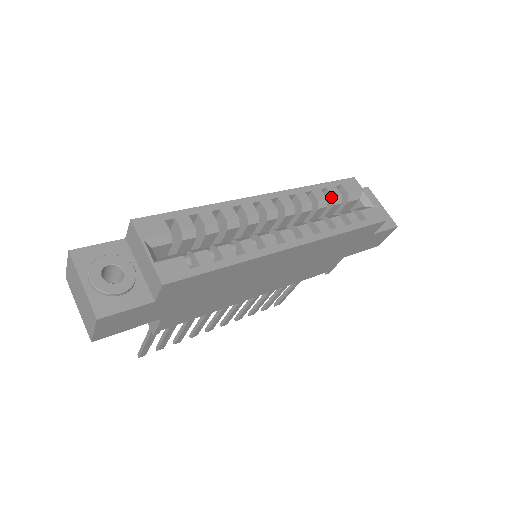
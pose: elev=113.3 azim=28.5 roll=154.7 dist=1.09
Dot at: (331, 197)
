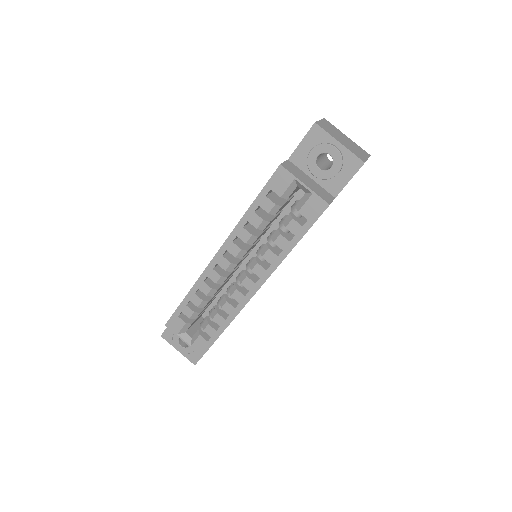
Dot at: (267, 212)
